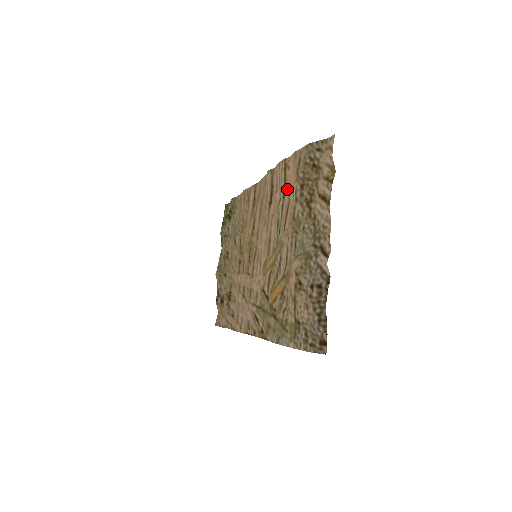
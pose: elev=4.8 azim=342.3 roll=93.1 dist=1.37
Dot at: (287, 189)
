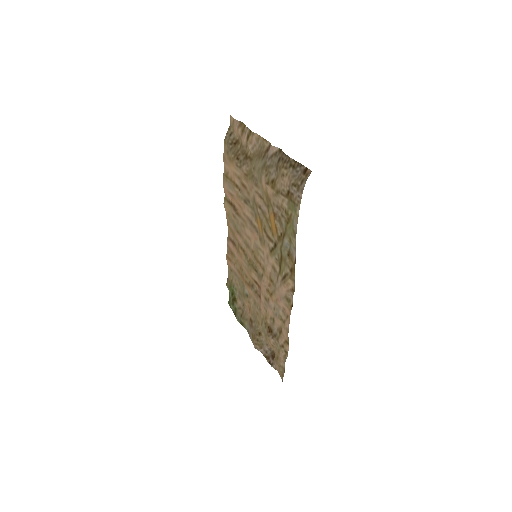
Dot at: (235, 179)
